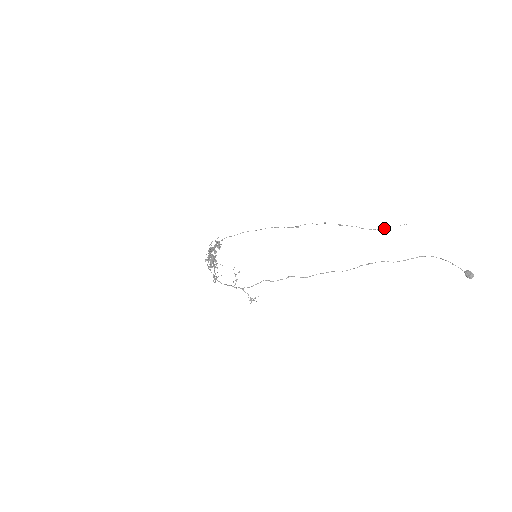
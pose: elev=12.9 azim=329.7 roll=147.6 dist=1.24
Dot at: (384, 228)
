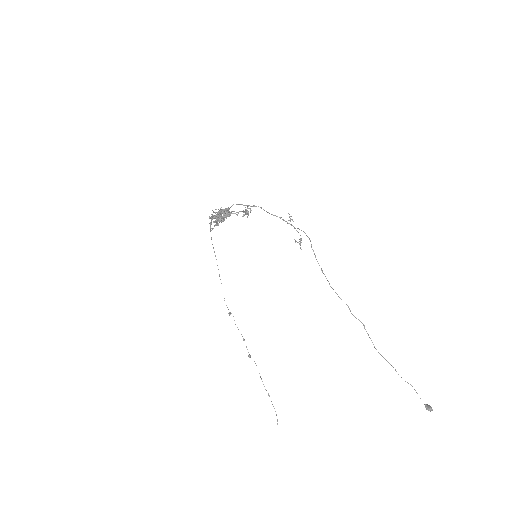
Dot at: occluded
